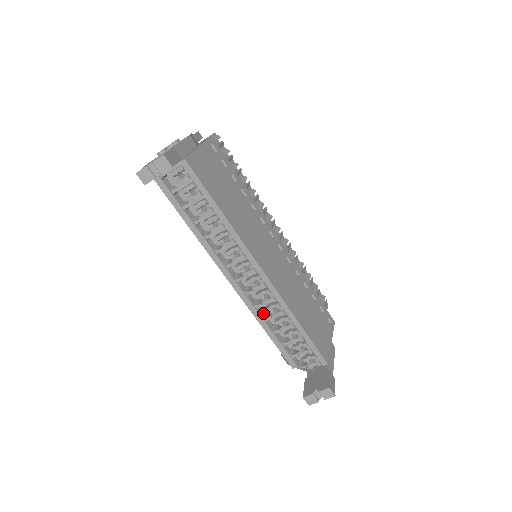
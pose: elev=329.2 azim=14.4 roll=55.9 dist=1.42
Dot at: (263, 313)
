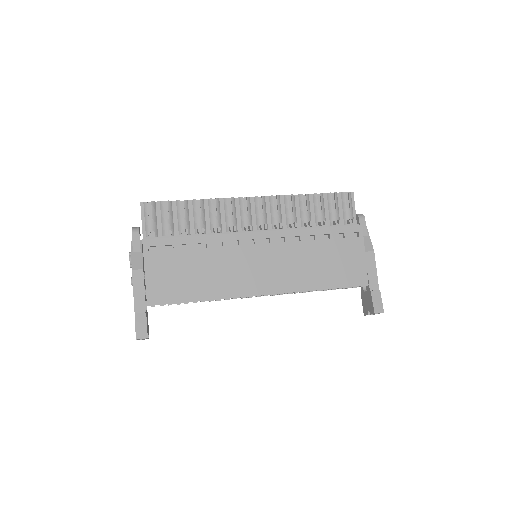
Dot at: occluded
